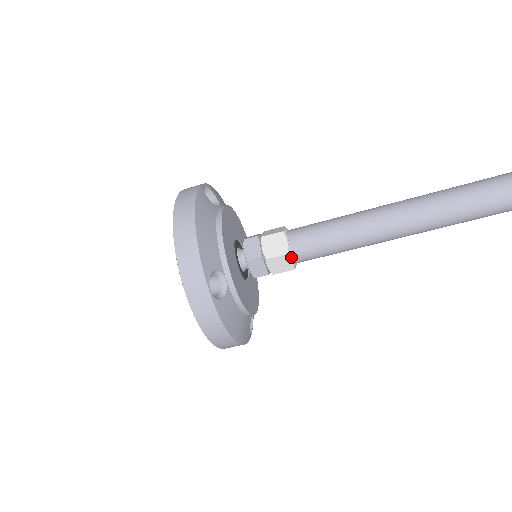
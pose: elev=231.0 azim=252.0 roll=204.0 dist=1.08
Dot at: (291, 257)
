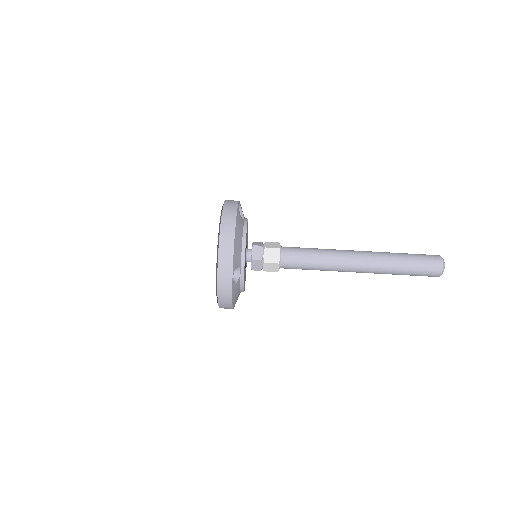
Dot at: (279, 265)
